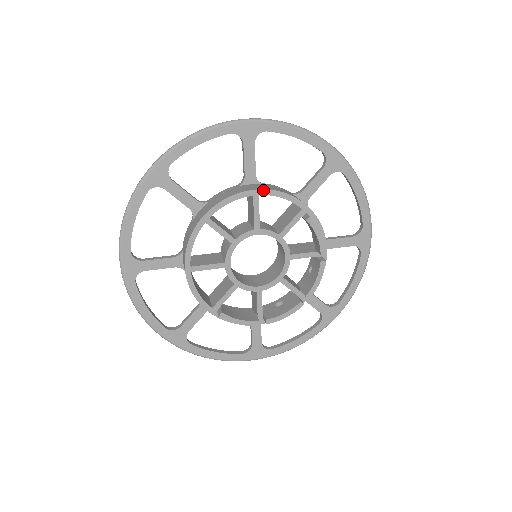
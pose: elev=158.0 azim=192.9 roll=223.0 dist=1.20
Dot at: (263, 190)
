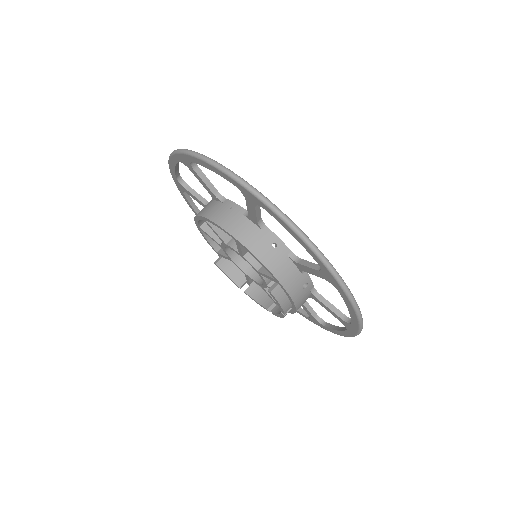
Dot at: (243, 245)
